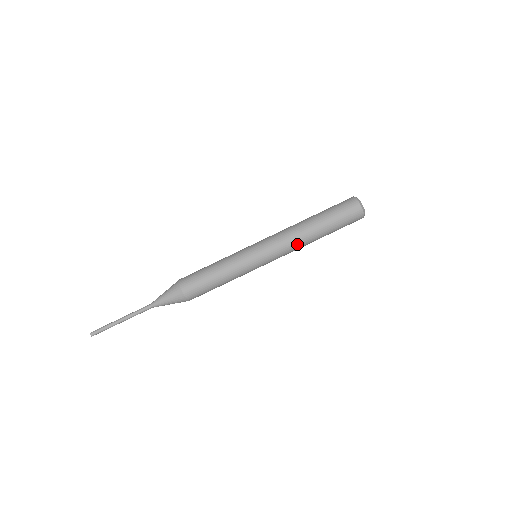
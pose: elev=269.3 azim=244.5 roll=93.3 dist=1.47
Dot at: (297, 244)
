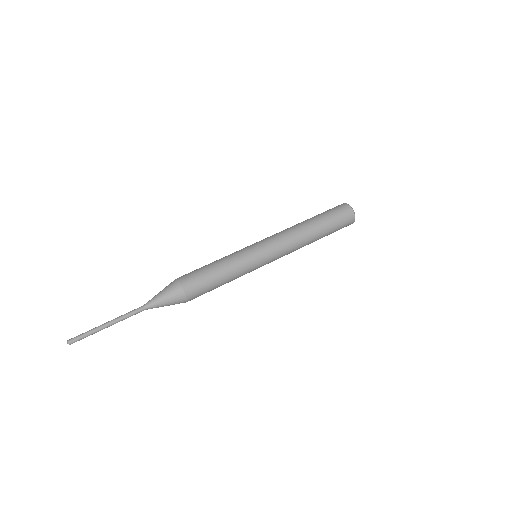
Dot at: (297, 240)
